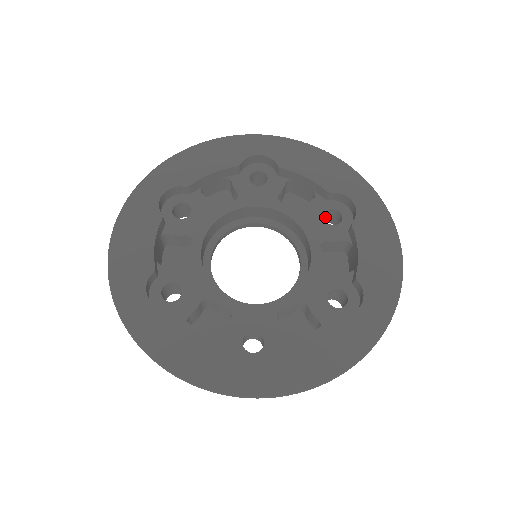
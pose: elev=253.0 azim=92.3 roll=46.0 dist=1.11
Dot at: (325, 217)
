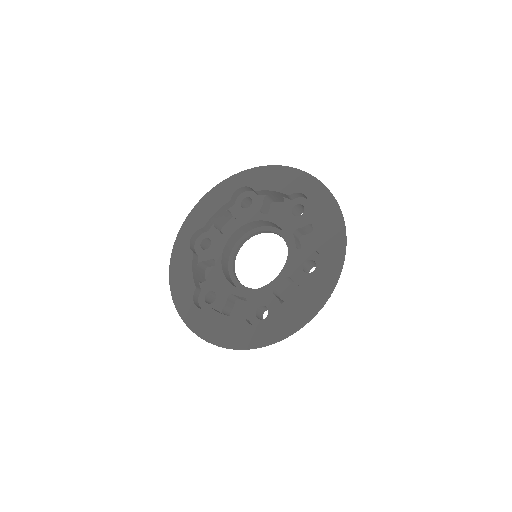
Dot at: (297, 211)
